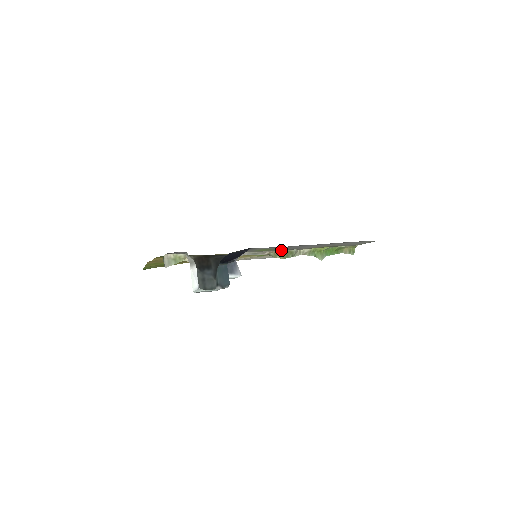
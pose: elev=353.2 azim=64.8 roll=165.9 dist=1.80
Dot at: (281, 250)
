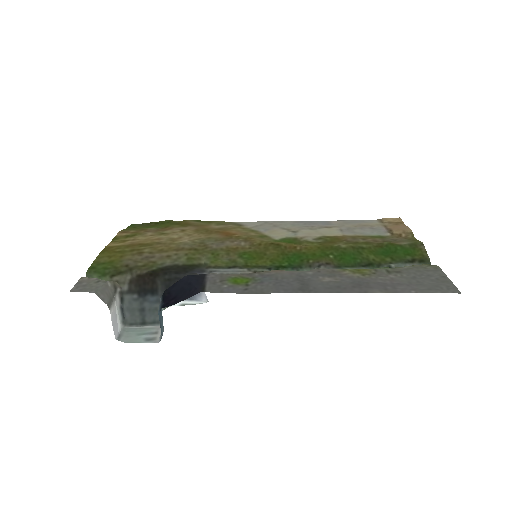
Dot at: (281, 270)
